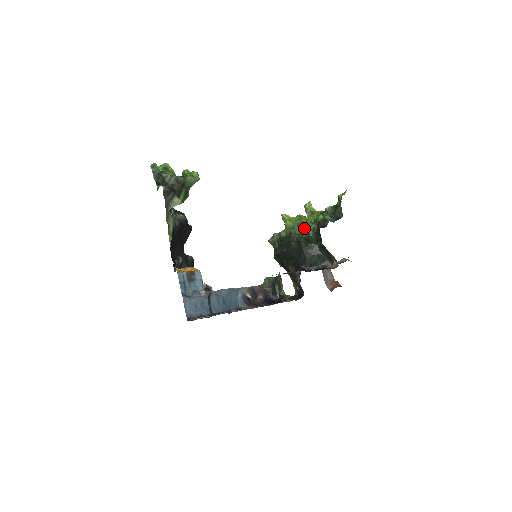
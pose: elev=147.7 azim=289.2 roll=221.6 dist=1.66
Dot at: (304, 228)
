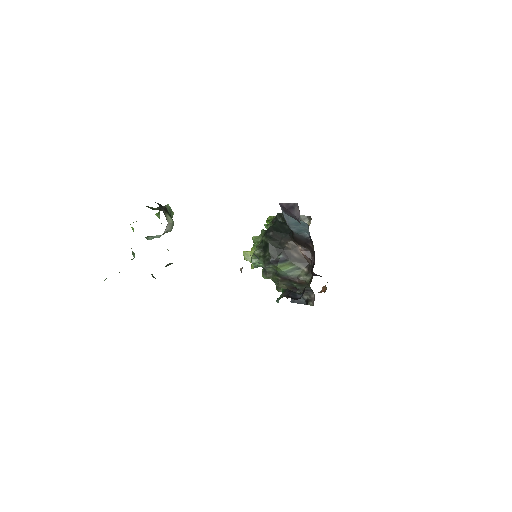
Dot at: (268, 225)
